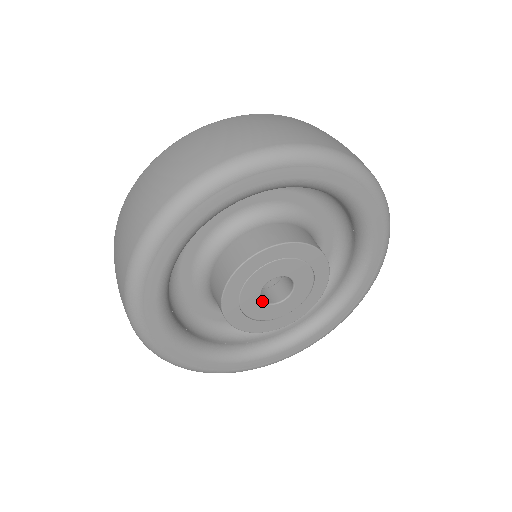
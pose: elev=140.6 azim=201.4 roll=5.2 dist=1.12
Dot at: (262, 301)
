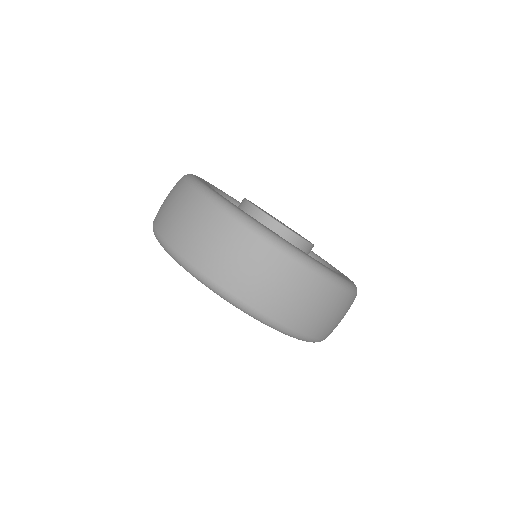
Dot at: occluded
